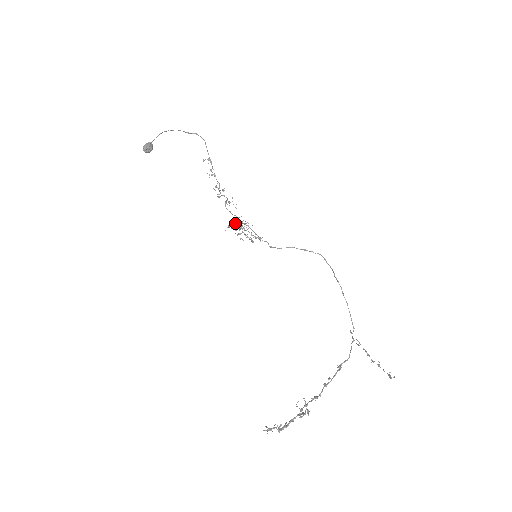
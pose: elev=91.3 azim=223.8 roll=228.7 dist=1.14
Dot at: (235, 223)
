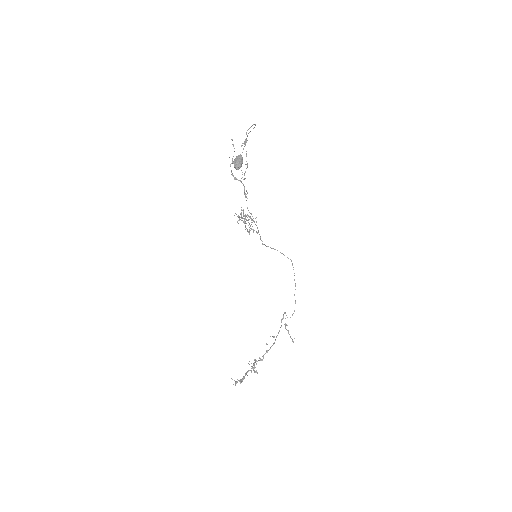
Dot at: (245, 216)
